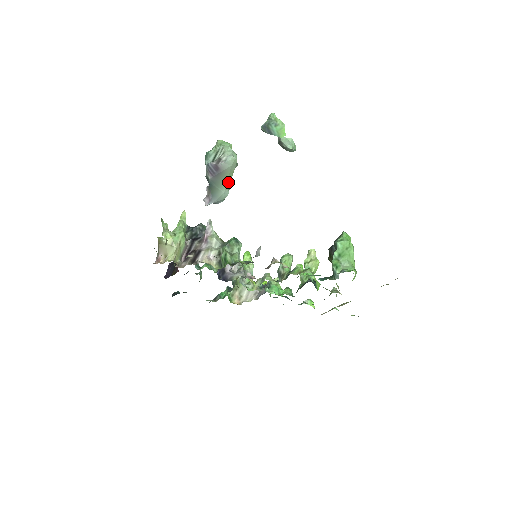
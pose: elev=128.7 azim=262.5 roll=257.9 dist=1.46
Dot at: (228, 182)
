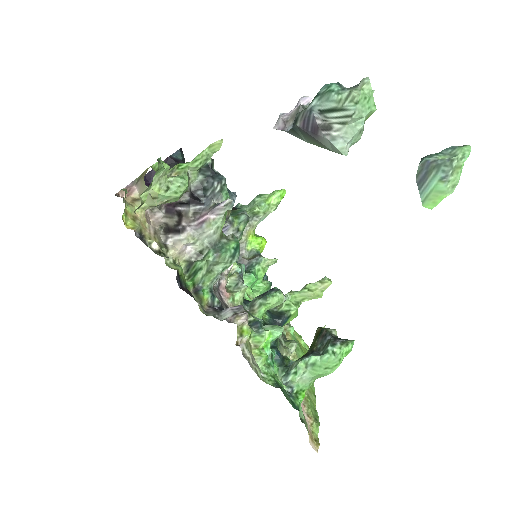
Dot at: (319, 146)
